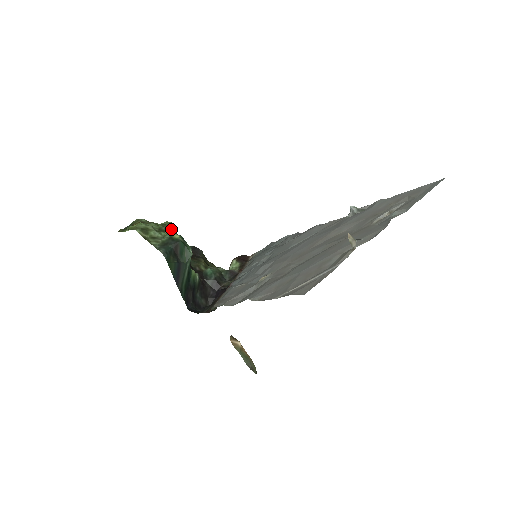
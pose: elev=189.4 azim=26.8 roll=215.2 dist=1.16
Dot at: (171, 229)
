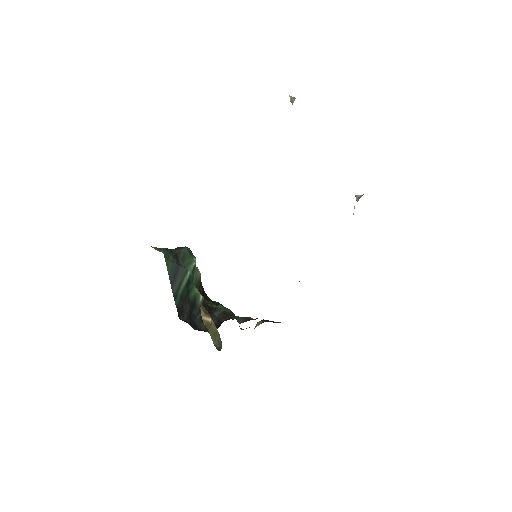
Dot at: occluded
